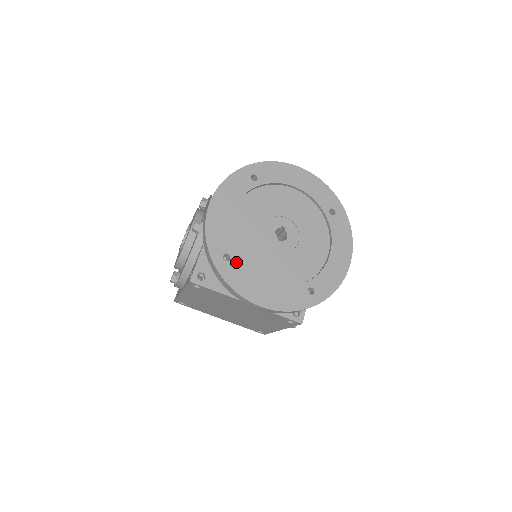
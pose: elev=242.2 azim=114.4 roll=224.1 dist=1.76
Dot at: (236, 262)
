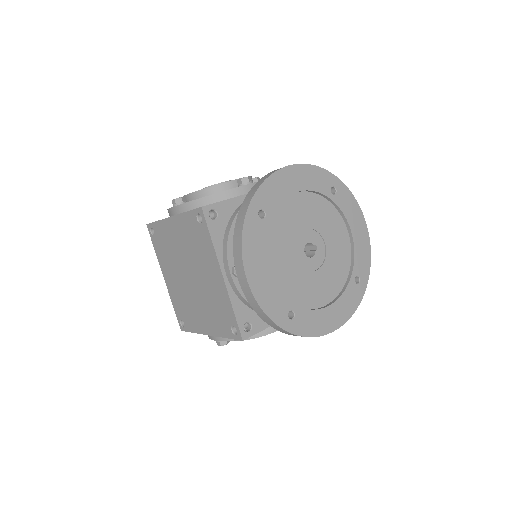
Dot at: (264, 226)
